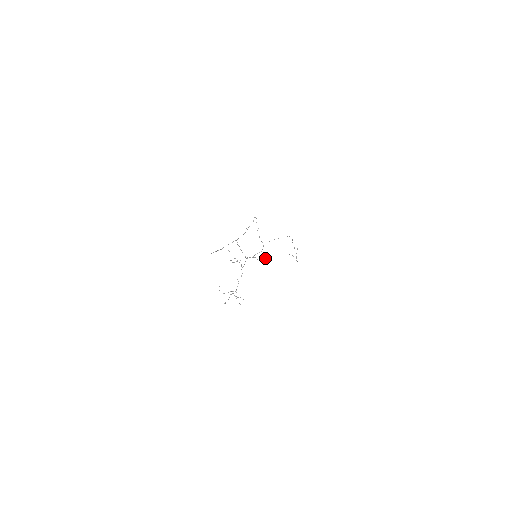
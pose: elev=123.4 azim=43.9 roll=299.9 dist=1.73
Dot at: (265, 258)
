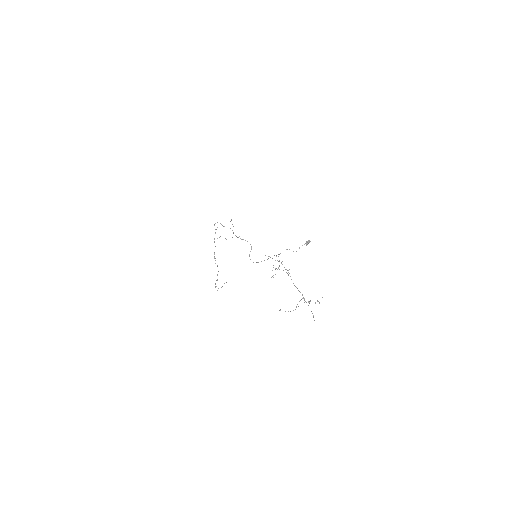
Dot at: (306, 244)
